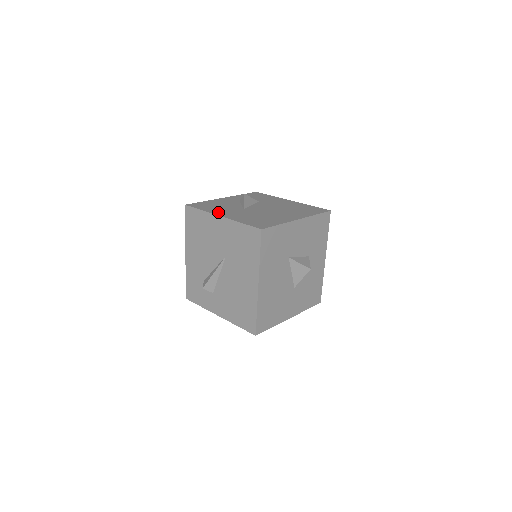
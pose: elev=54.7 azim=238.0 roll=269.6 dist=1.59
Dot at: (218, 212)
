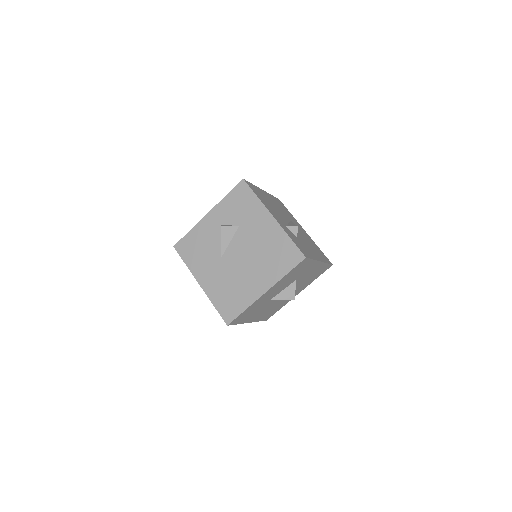
Dot at: (198, 272)
